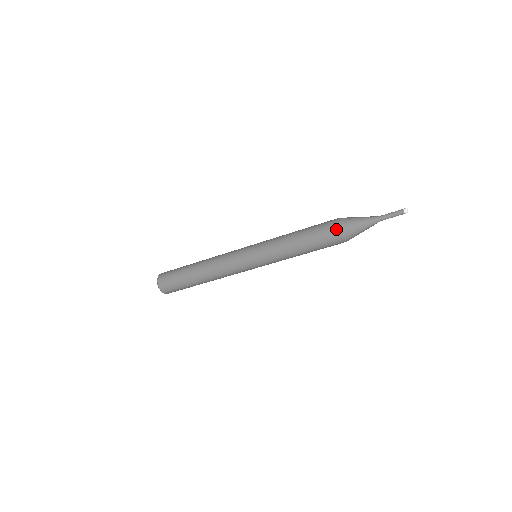
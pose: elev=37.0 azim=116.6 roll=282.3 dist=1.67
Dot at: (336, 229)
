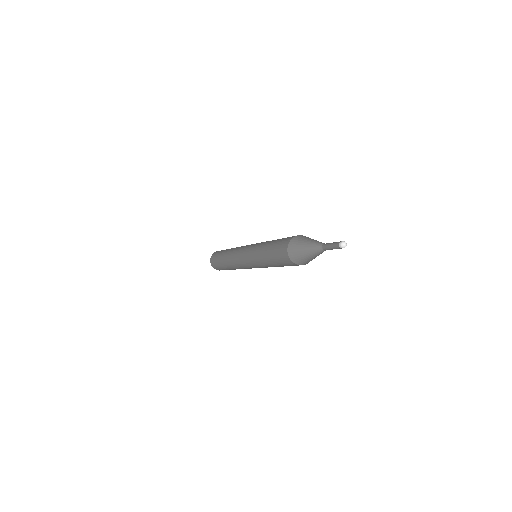
Dot at: (292, 264)
